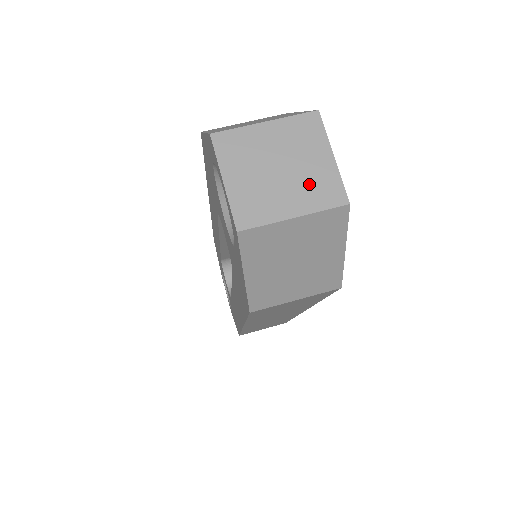
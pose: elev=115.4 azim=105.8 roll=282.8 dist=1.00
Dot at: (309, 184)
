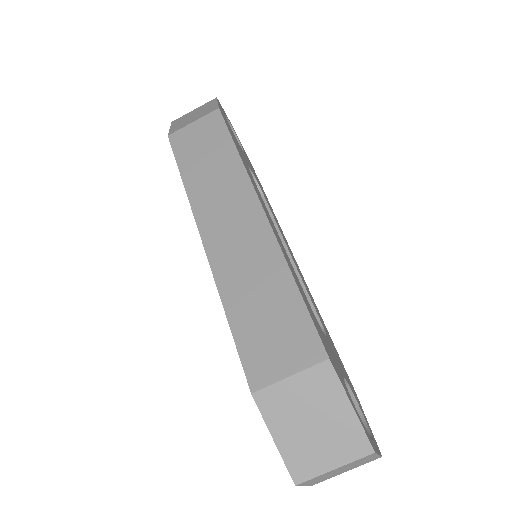
Dot at: (359, 465)
